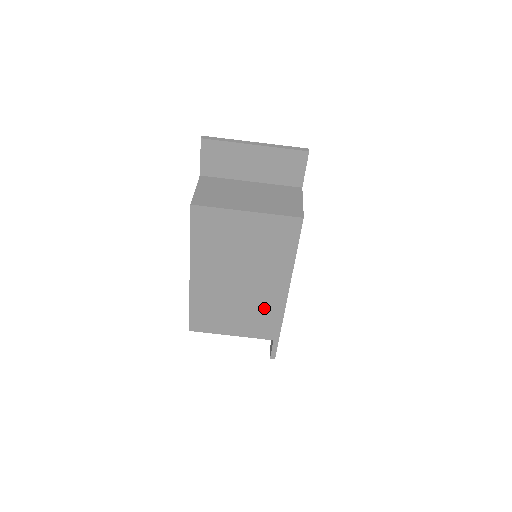
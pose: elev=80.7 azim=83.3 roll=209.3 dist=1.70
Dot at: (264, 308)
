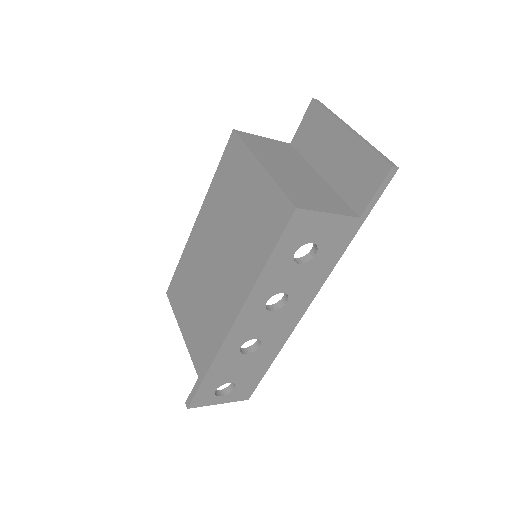
Dot at: (213, 319)
